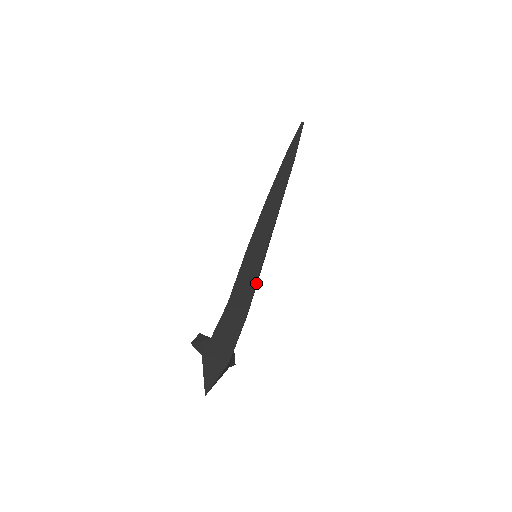
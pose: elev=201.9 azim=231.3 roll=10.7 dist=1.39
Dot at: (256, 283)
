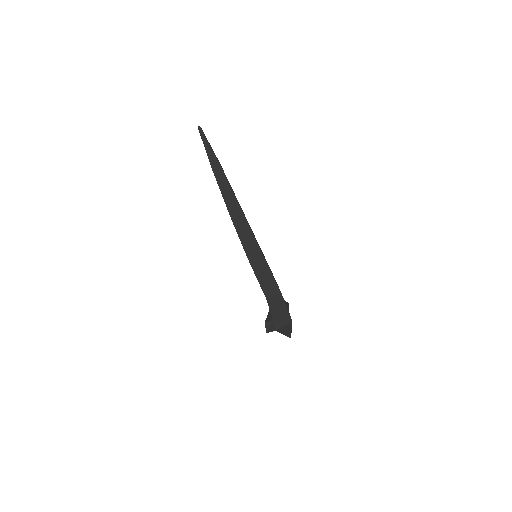
Dot at: (272, 276)
